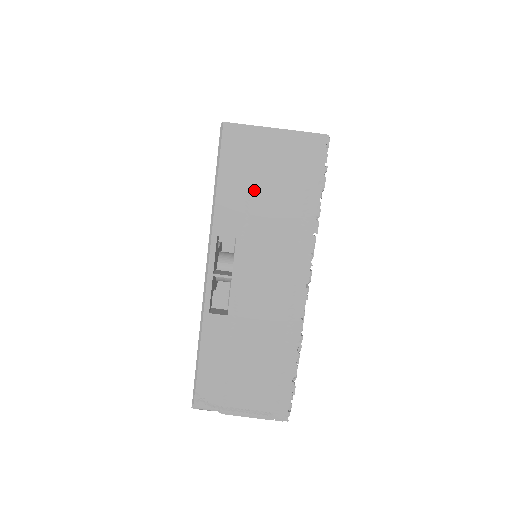
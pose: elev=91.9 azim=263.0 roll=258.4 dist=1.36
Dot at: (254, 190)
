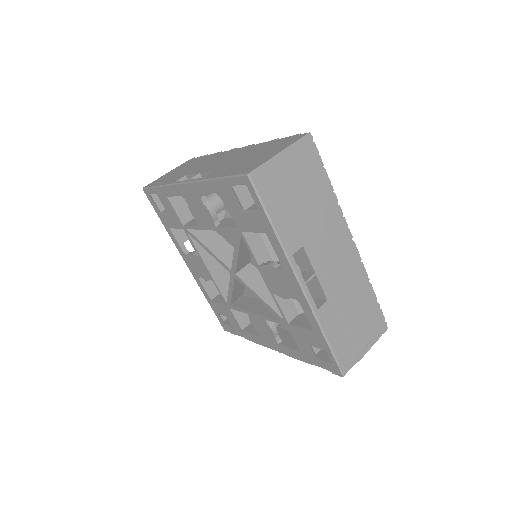
Dot at: (294, 205)
